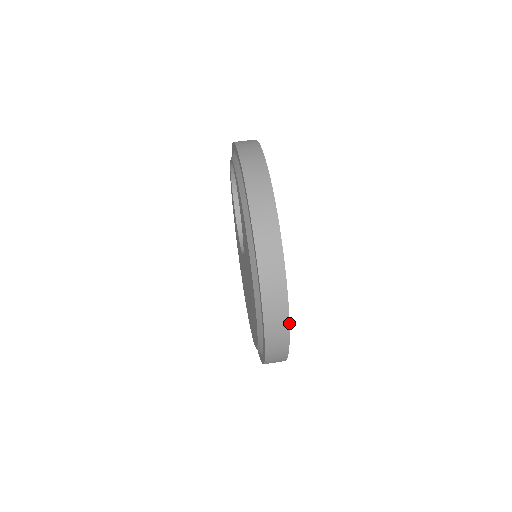
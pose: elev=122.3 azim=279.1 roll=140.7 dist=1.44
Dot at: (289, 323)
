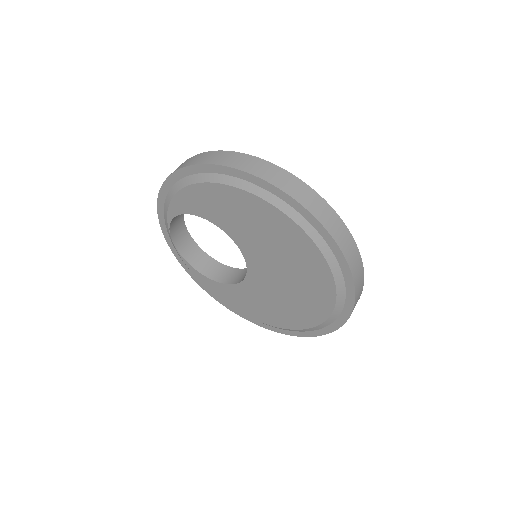
Dot at: (293, 175)
